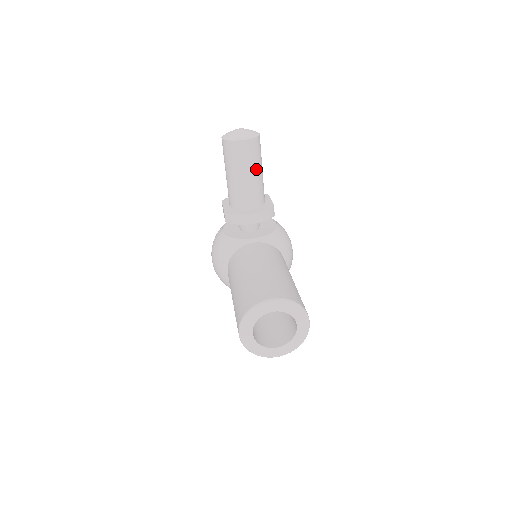
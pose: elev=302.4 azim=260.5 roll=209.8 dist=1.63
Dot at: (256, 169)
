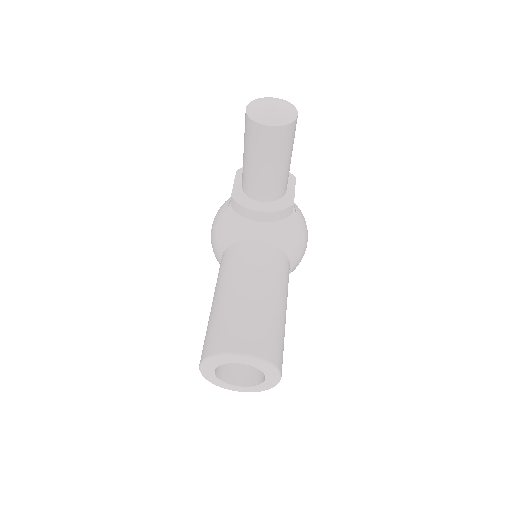
Dot at: (281, 160)
